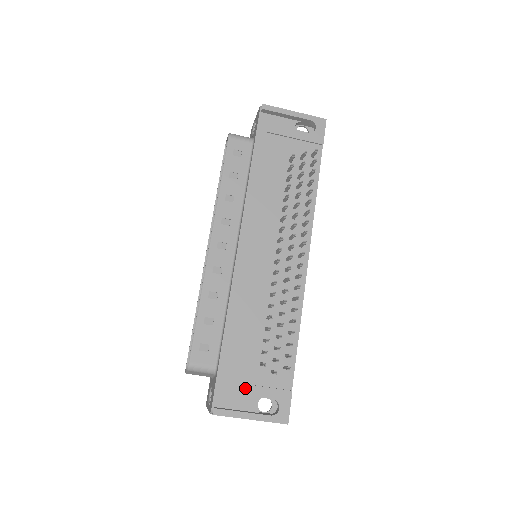
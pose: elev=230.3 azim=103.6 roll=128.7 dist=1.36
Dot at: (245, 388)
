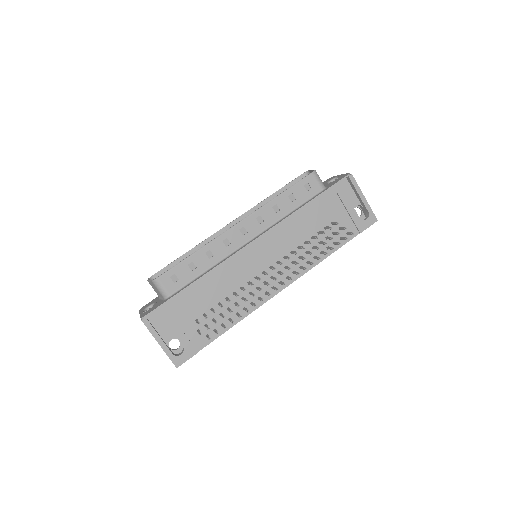
Dot at: (174, 324)
